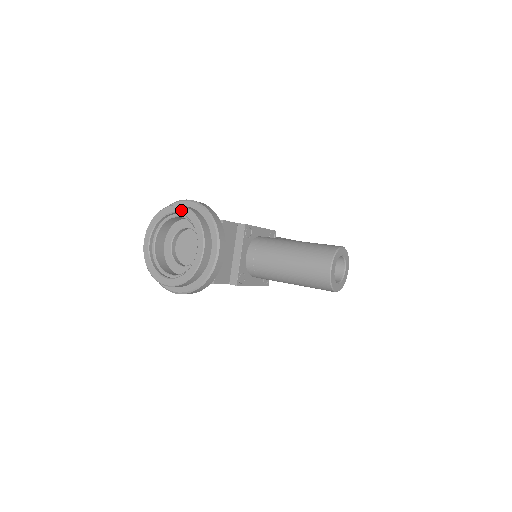
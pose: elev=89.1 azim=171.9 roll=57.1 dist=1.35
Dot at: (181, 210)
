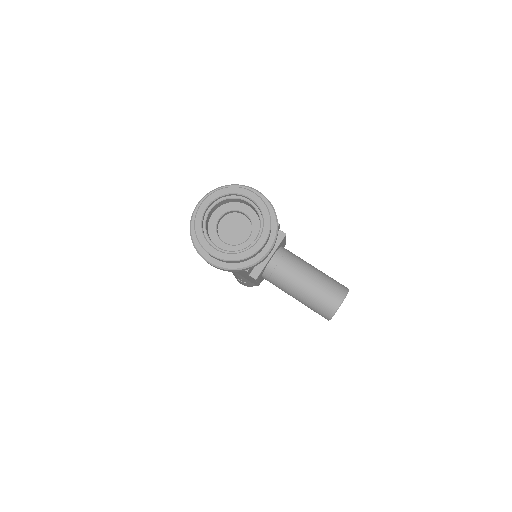
Dot at: (256, 199)
